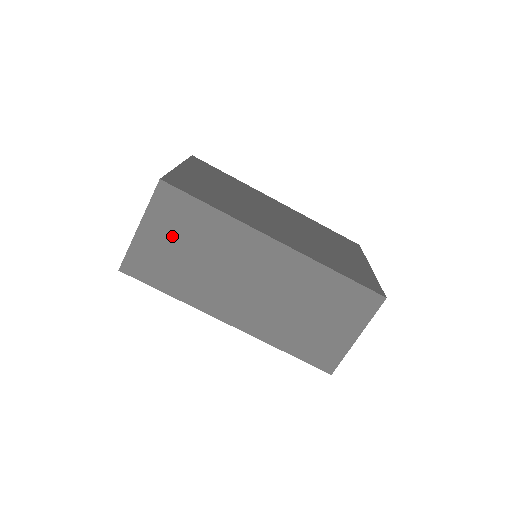
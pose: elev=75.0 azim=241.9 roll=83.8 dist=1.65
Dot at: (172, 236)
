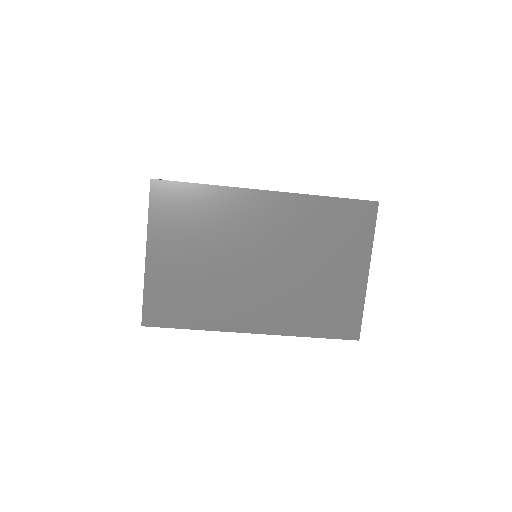
Dot at: occluded
